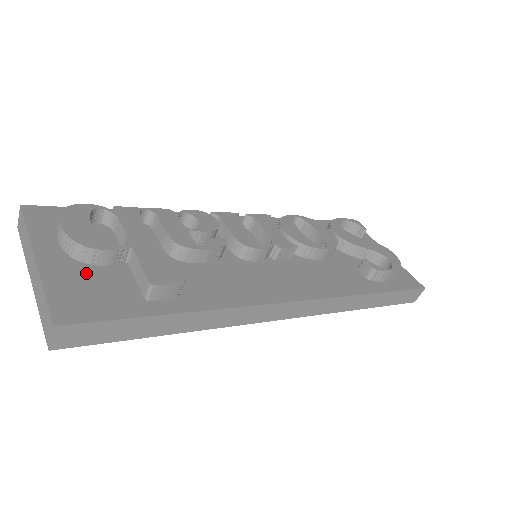
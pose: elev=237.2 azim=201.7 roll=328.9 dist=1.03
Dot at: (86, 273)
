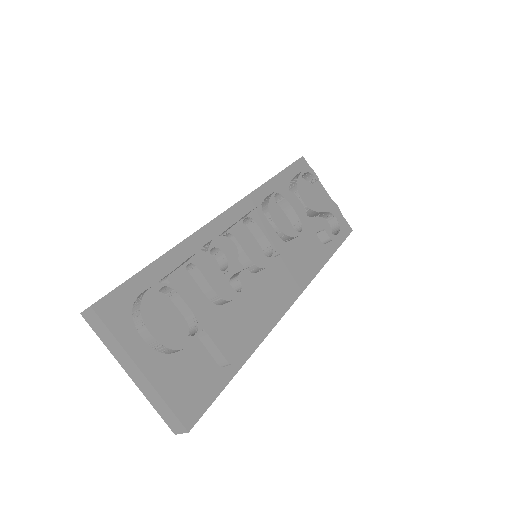
Dot at: (178, 365)
